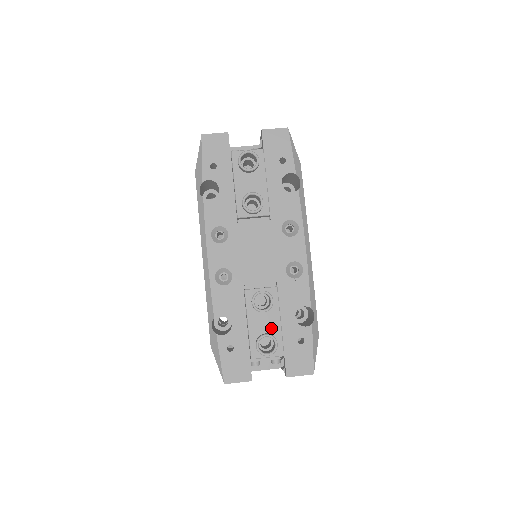
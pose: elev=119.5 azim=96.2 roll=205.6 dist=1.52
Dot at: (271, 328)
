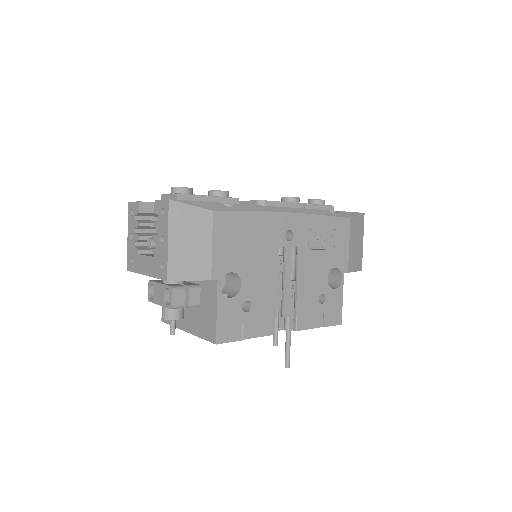
Dot at: occluded
